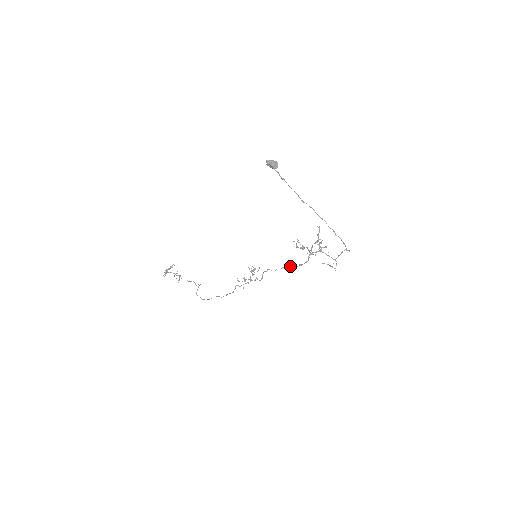
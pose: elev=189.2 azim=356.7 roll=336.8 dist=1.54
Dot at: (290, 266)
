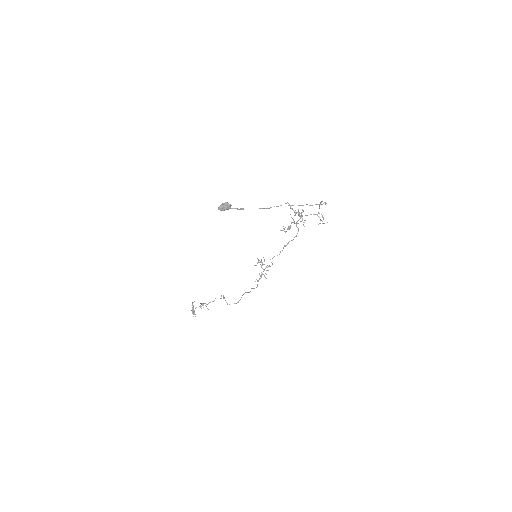
Dot at: (288, 243)
